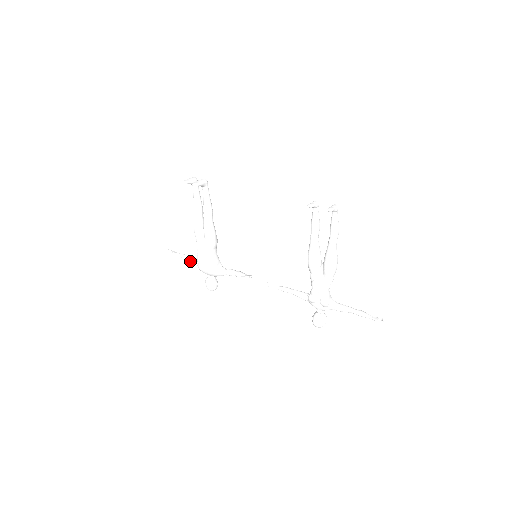
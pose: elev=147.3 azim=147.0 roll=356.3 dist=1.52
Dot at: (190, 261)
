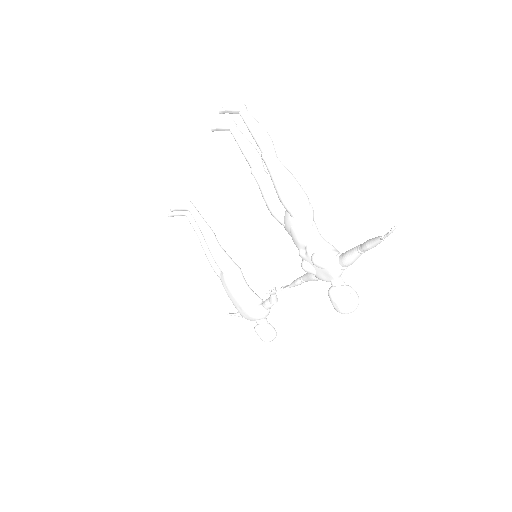
Dot at: occluded
